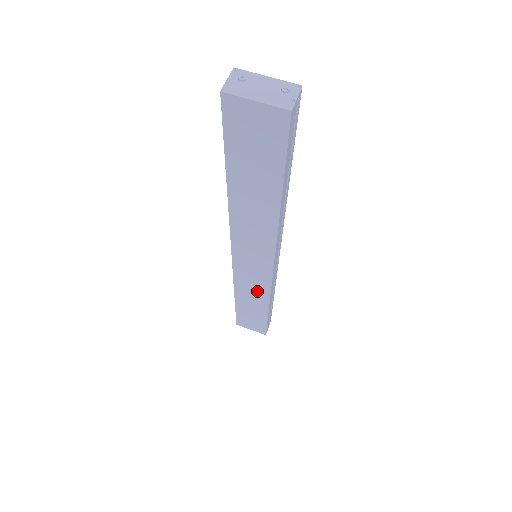
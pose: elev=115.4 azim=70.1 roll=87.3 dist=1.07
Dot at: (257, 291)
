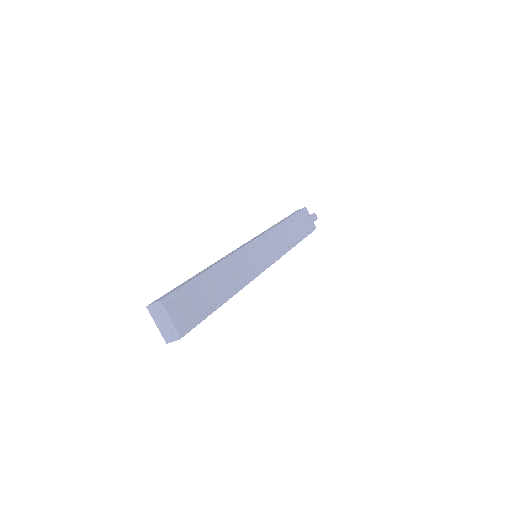
Dot at: occluded
